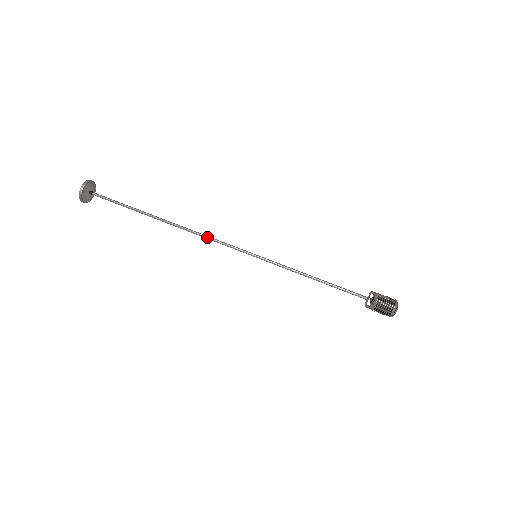
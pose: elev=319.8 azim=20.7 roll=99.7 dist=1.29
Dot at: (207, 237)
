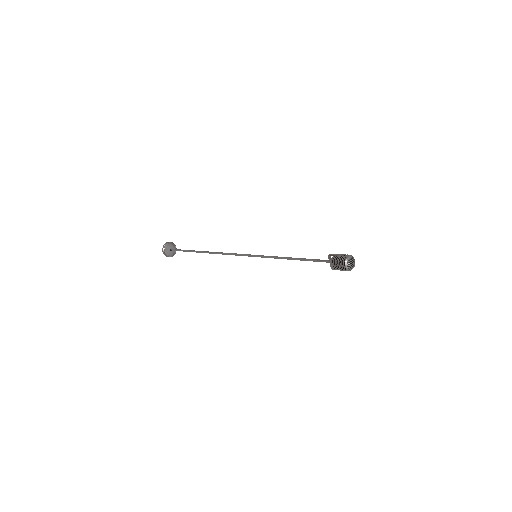
Dot at: (227, 254)
